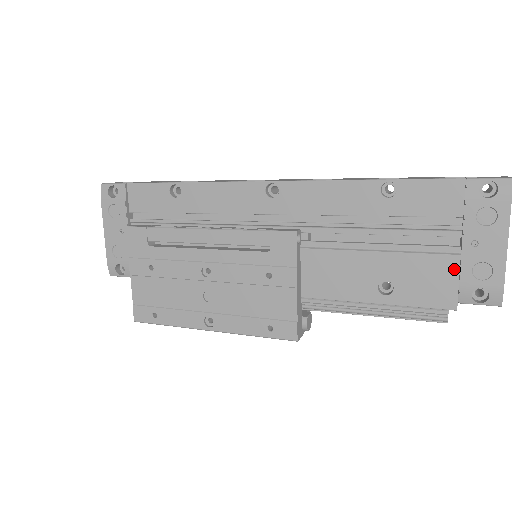
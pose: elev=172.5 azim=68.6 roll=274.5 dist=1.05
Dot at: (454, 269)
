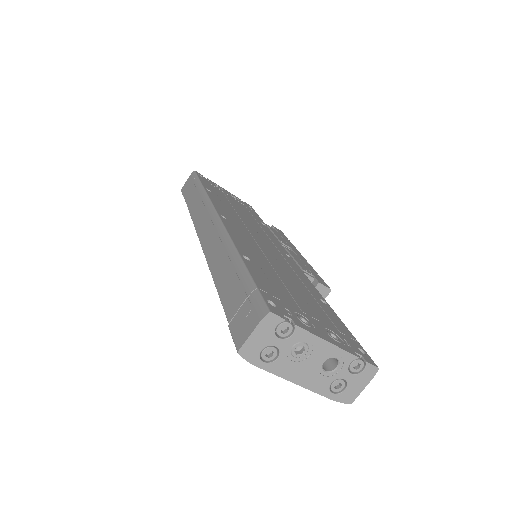
Dot at: occluded
